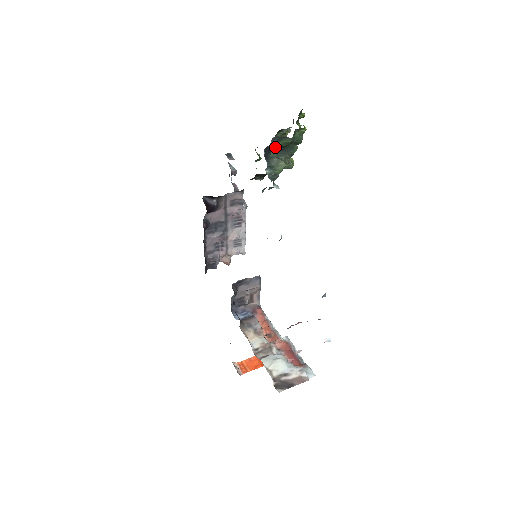
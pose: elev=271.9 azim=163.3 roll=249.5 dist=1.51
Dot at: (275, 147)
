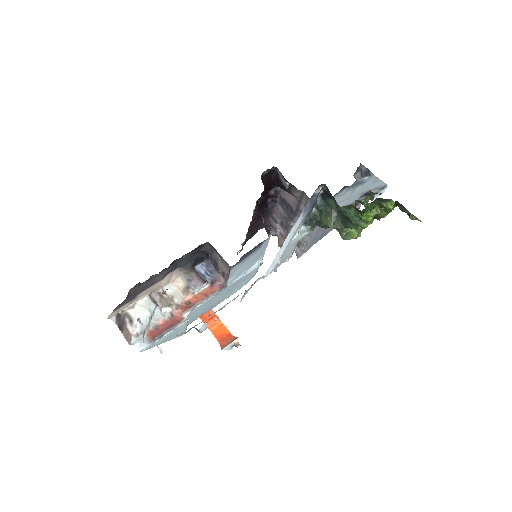
Dot at: occluded
